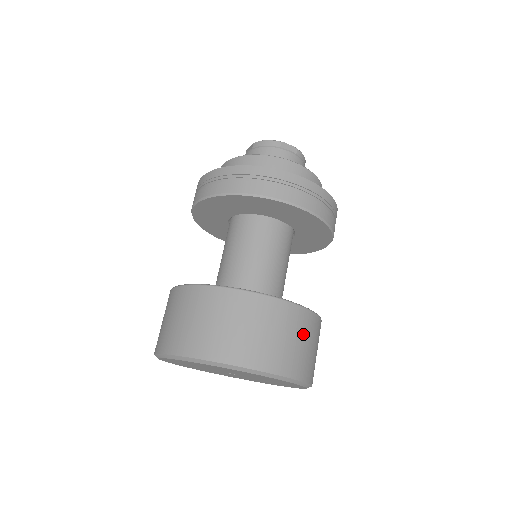
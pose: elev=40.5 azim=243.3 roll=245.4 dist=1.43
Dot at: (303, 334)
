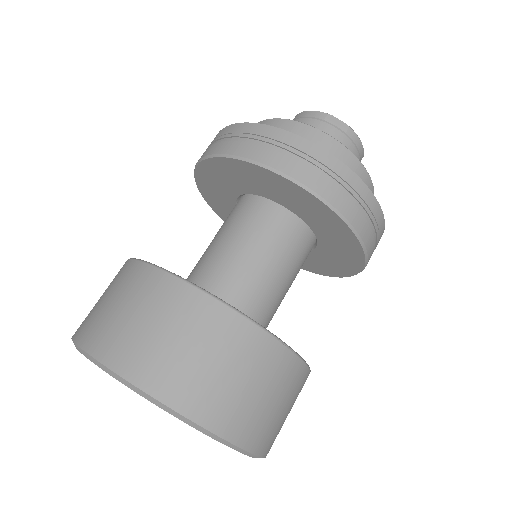
Dot at: (248, 367)
